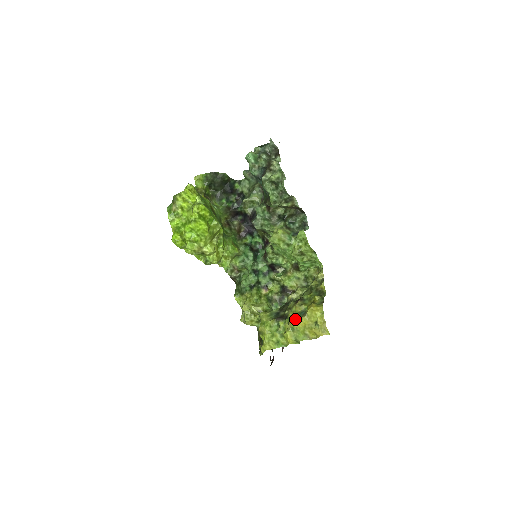
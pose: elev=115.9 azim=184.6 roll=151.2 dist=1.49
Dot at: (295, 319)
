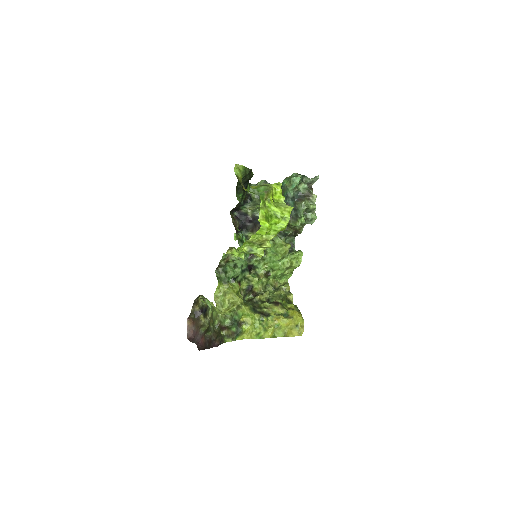
Dot at: (283, 319)
